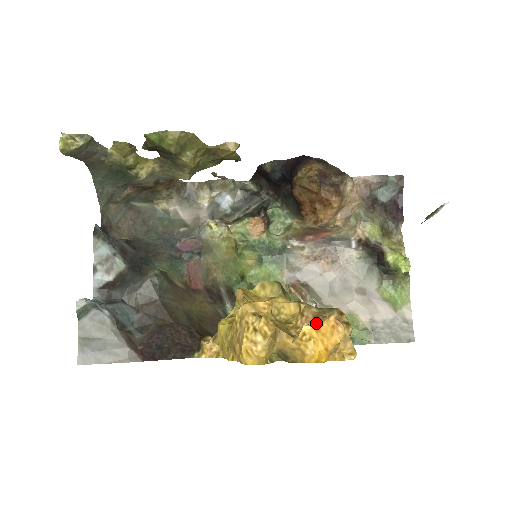
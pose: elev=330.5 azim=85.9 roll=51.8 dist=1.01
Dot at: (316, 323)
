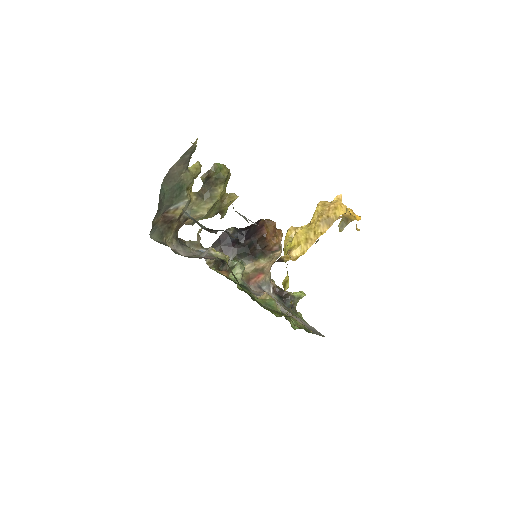
Dot at: occluded
